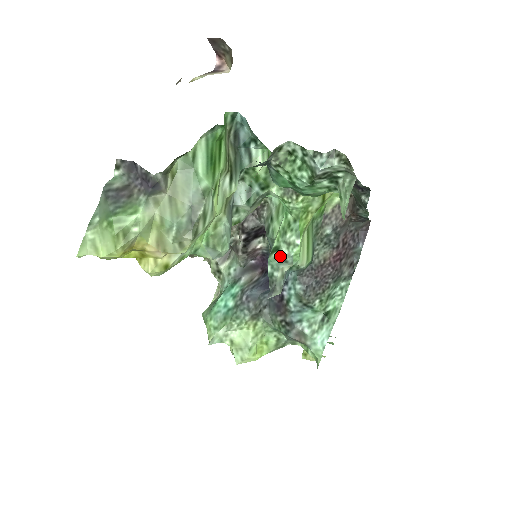
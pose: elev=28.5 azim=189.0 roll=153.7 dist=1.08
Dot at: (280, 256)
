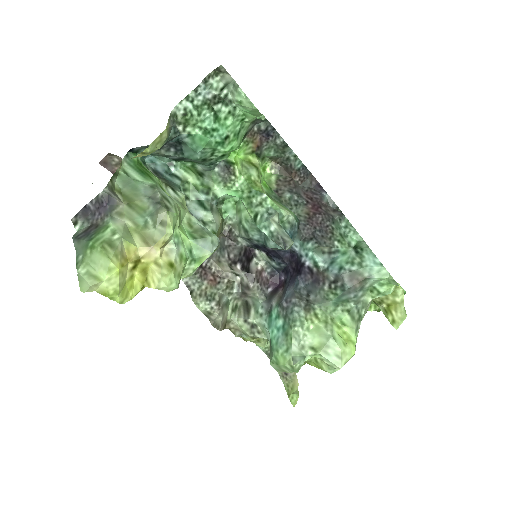
Dot at: (262, 215)
